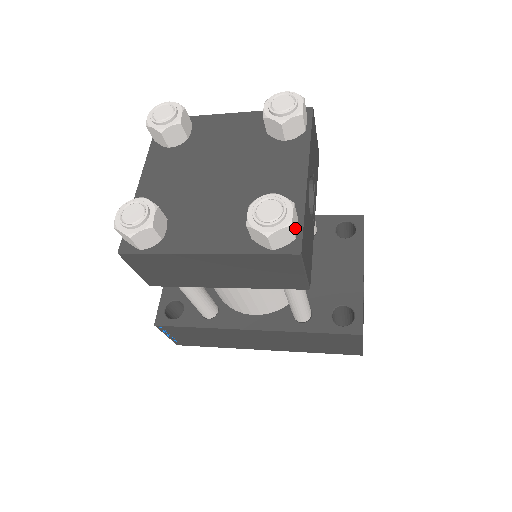
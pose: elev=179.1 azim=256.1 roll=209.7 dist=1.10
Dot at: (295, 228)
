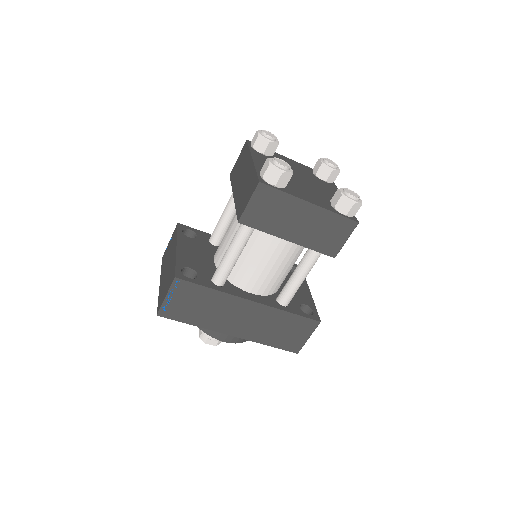
Dot at: occluded
